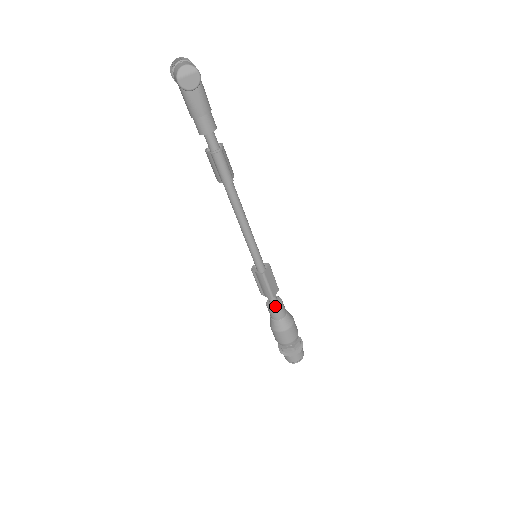
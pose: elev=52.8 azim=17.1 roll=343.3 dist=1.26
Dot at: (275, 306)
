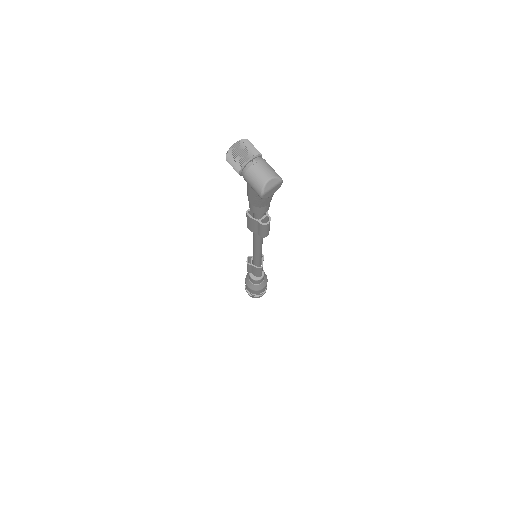
Dot at: (260, 278)
